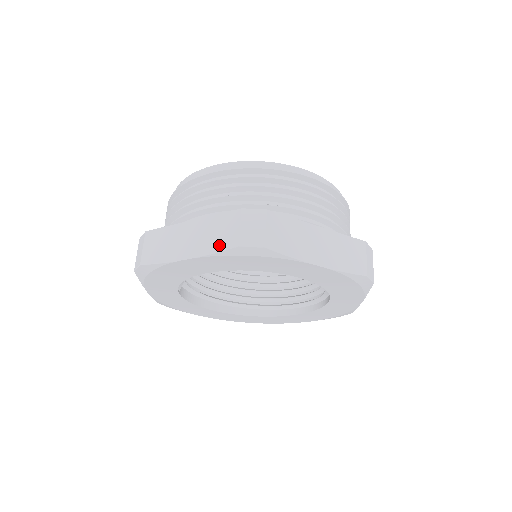
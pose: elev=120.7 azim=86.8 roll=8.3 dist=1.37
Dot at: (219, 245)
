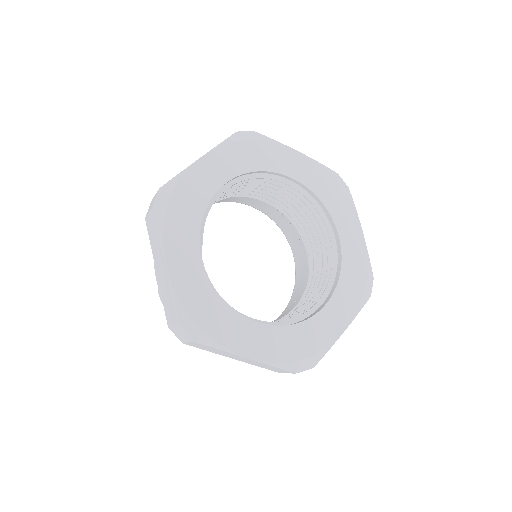
Dot at: occluded
